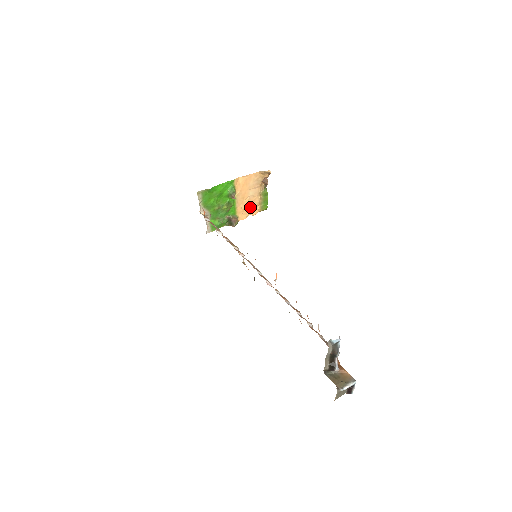
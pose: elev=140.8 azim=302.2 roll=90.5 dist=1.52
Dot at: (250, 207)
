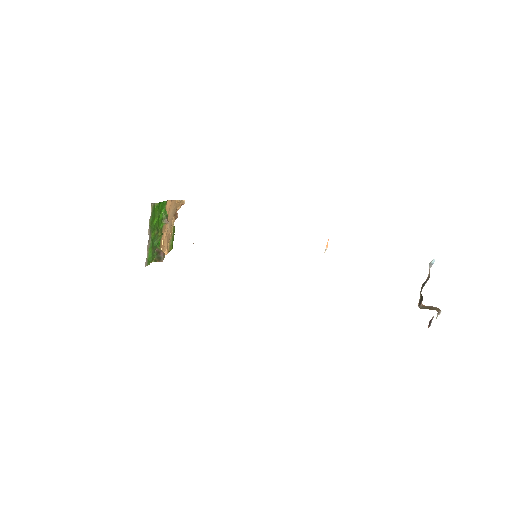
Dot at: (166, 243)
